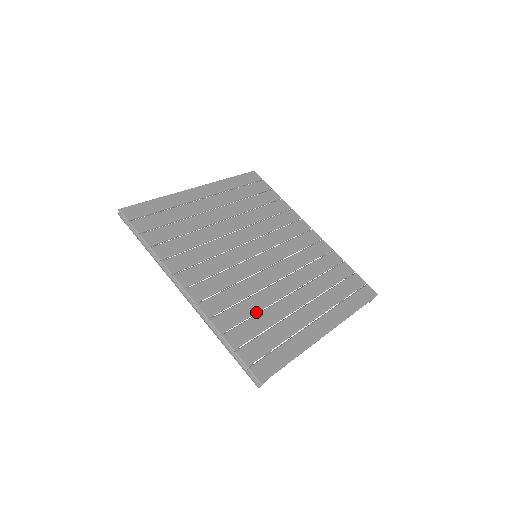
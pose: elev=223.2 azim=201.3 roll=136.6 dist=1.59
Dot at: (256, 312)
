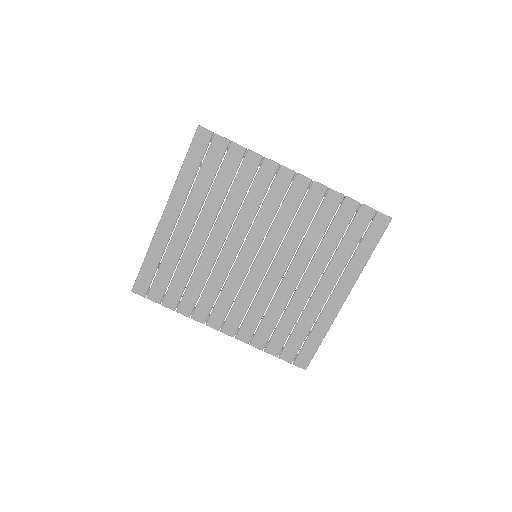
Dot at: occluded
